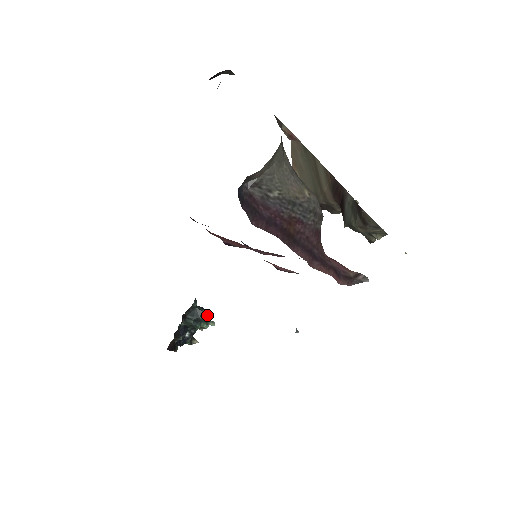
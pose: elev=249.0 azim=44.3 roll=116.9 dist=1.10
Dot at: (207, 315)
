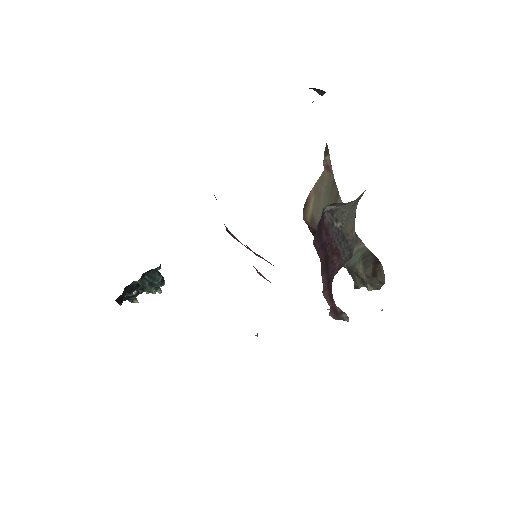
Dot at: (162, 282)
